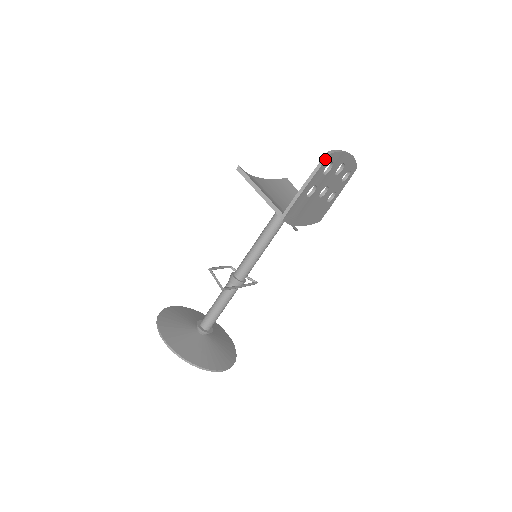
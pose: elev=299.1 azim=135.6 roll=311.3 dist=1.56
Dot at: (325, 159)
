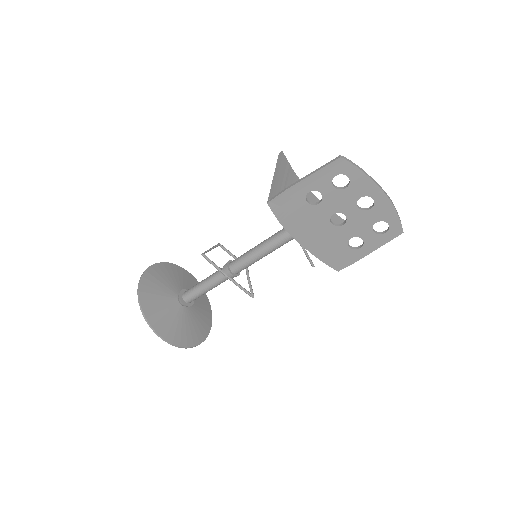
Dot at: (333, 160)
